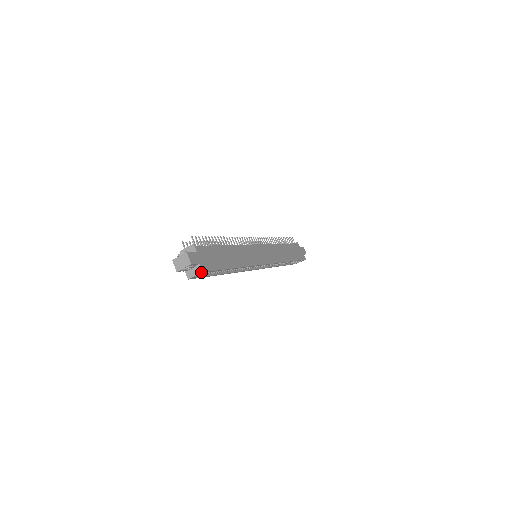
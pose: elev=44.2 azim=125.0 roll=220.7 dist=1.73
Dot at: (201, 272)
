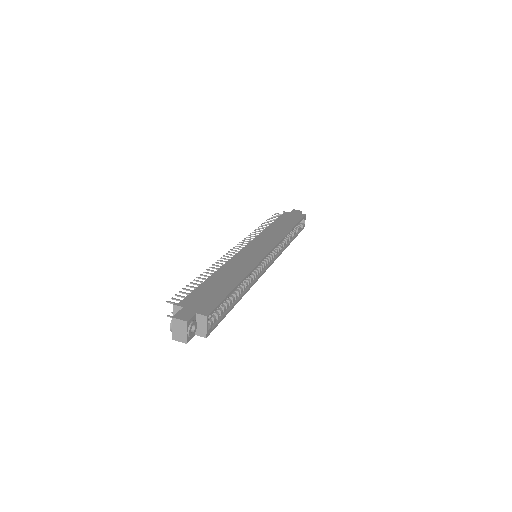
Dot at: (206, 318)
